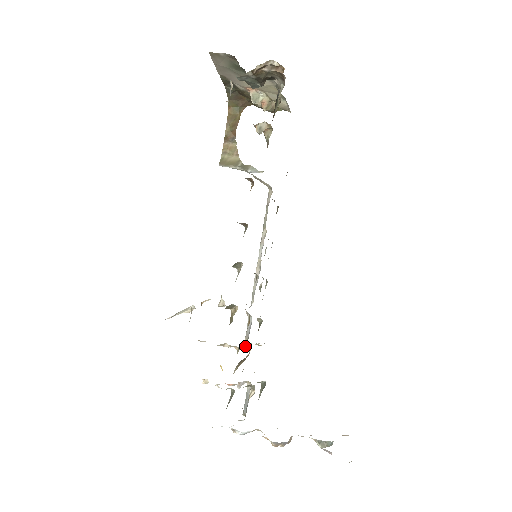
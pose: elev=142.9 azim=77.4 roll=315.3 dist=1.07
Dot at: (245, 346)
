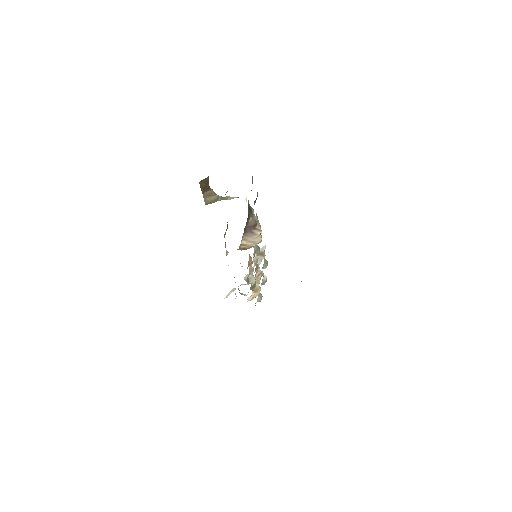
Dot at: occluded
